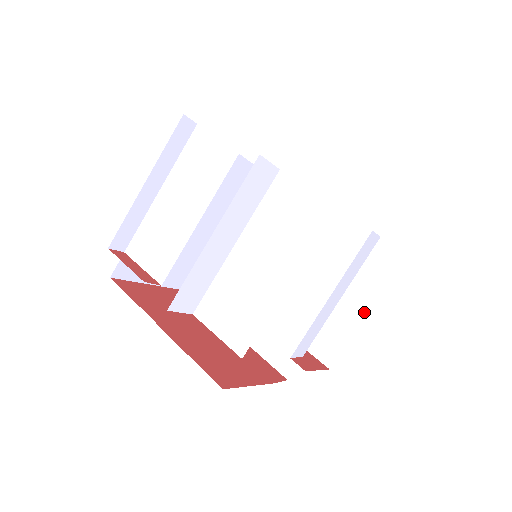
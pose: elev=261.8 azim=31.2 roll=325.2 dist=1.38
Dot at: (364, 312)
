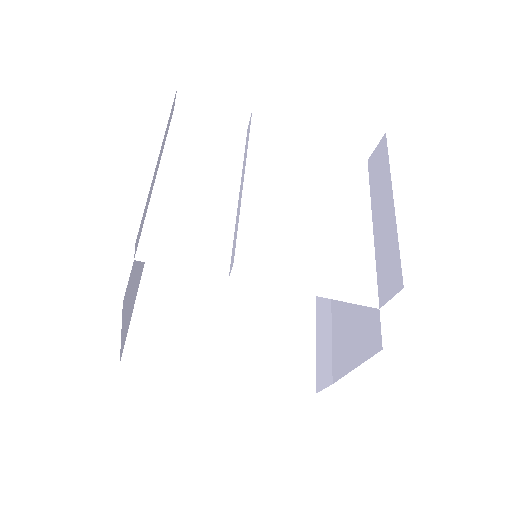
Dot at: occluded
